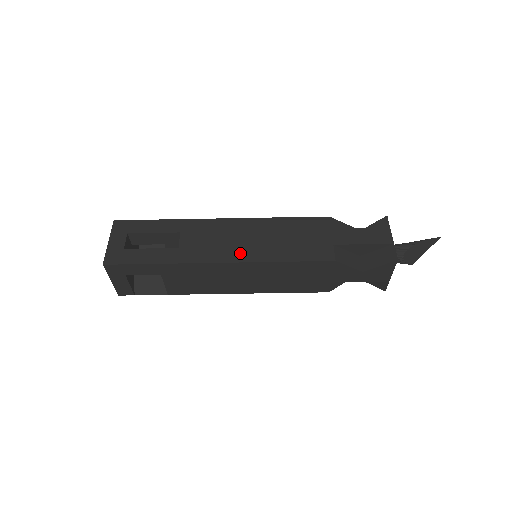
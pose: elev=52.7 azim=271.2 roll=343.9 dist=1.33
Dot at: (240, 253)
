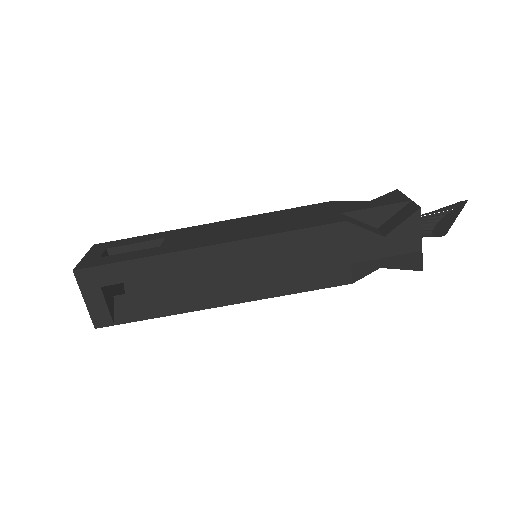
Dot at: (233, 236)
